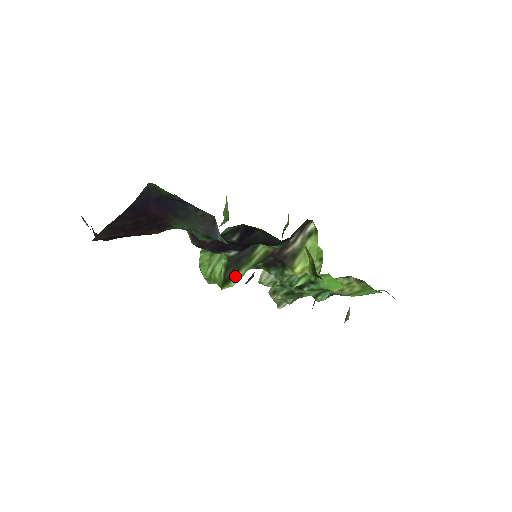
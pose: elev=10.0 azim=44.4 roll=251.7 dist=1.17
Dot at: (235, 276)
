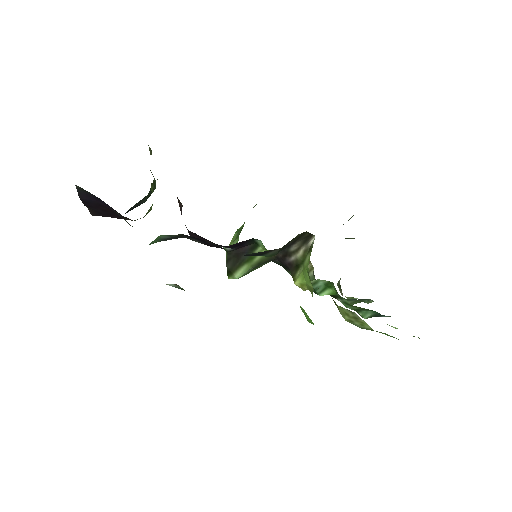
Dot at: (237, 270)
